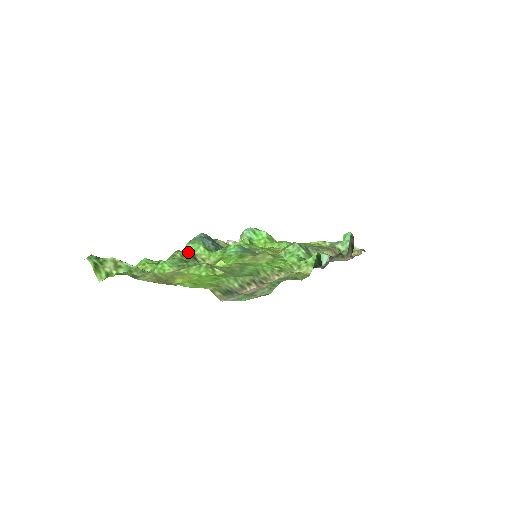
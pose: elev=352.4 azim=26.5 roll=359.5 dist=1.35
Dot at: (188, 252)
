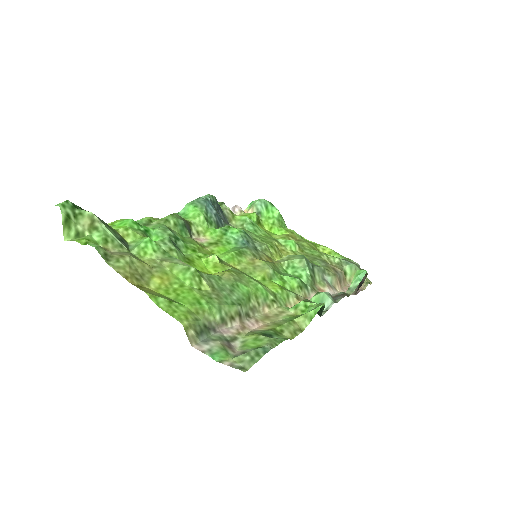
Dot at: (185, 214)
